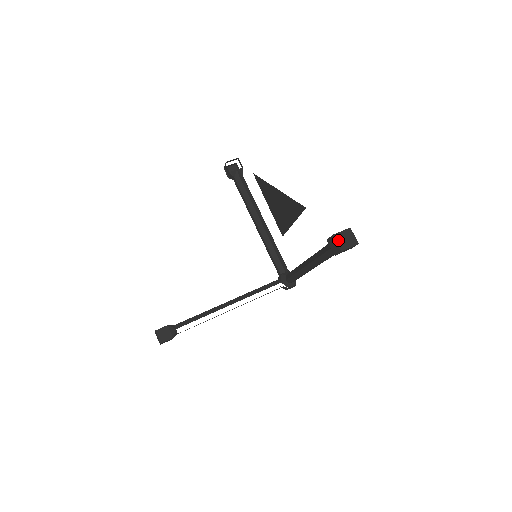
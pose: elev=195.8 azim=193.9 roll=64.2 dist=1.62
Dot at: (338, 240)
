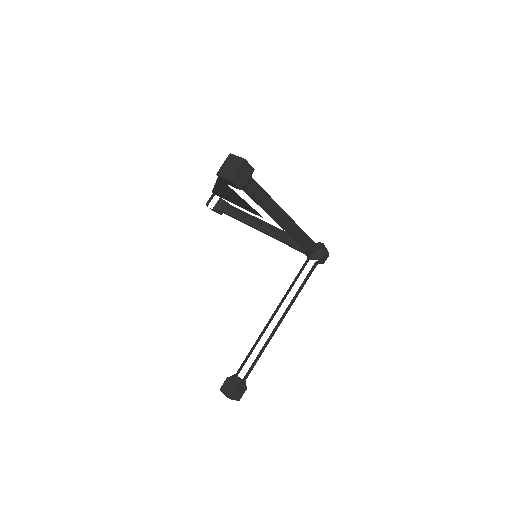
Dot at: (223, 174)
